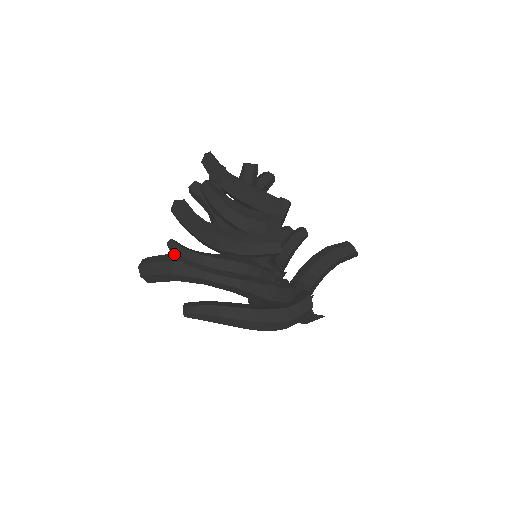
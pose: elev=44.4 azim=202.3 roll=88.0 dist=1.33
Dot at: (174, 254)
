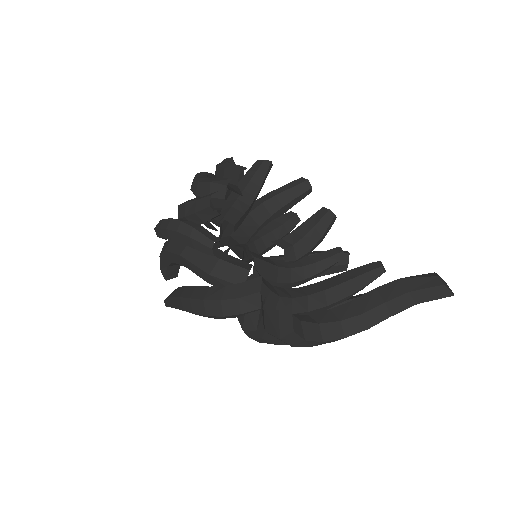
Dot at: occluded
